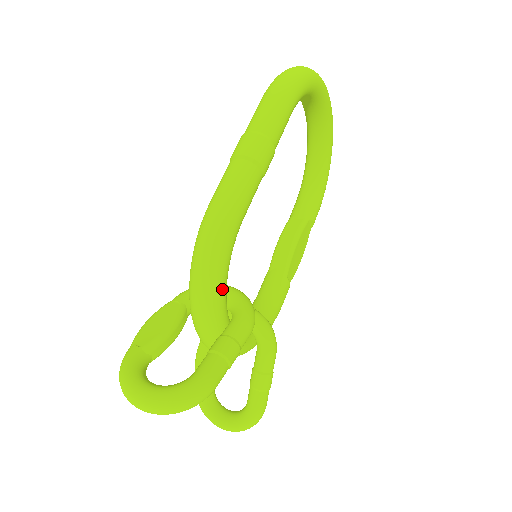
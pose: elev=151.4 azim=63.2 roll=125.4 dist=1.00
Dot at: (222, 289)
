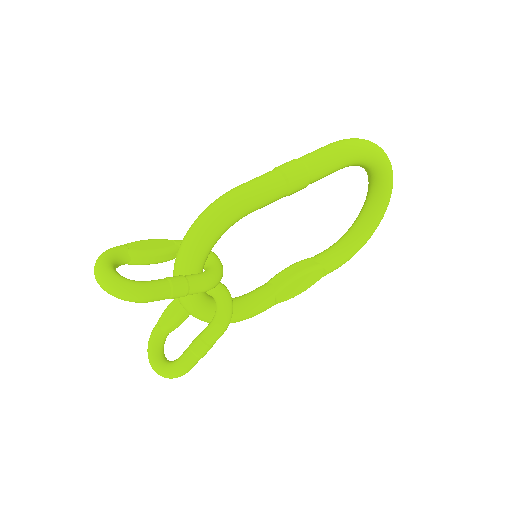
Dot at: (205, 247)
